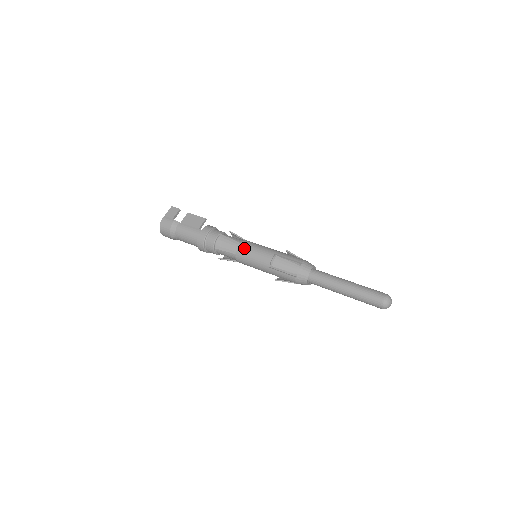
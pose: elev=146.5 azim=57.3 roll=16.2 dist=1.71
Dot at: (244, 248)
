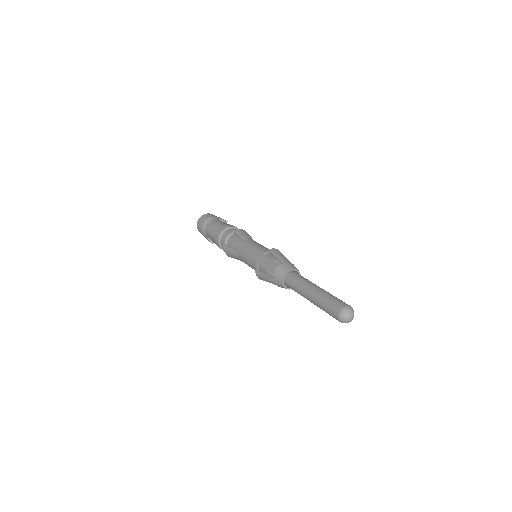
Dot at: (255, 241)
